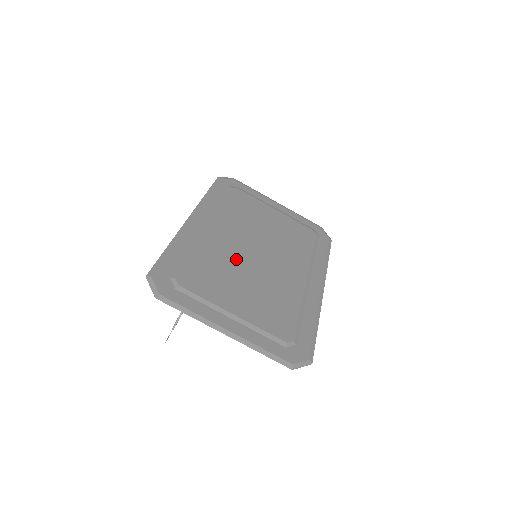
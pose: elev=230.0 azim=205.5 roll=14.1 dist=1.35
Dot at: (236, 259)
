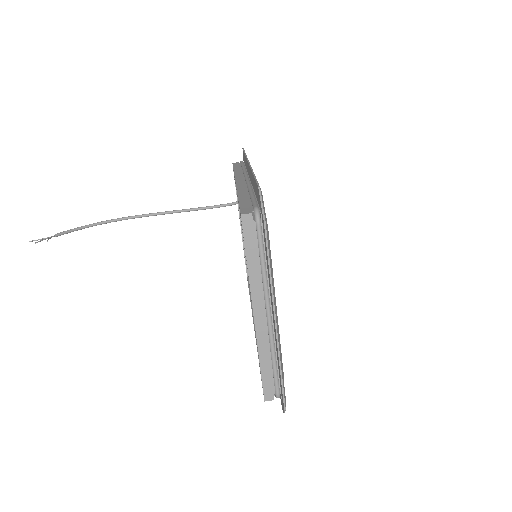
Dot at: occluded
